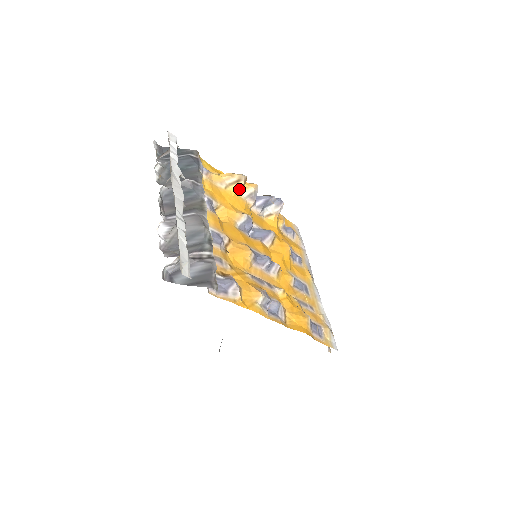
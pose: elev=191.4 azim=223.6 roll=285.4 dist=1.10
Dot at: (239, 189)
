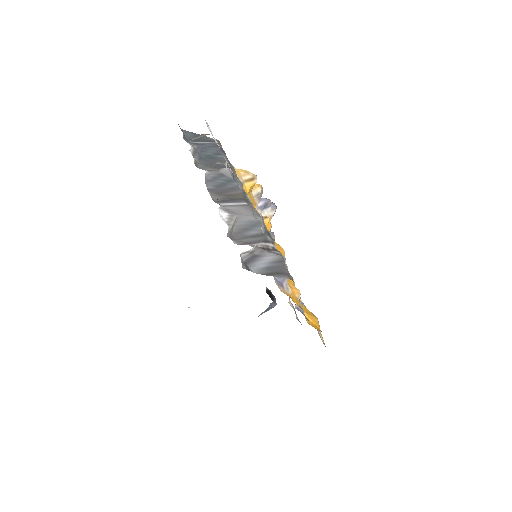
Dot at: (251, 187)
